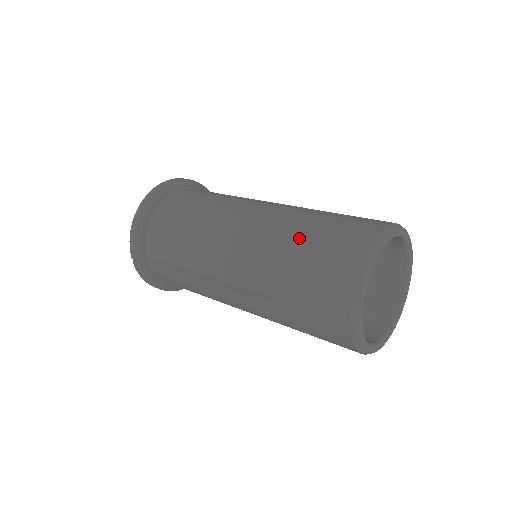
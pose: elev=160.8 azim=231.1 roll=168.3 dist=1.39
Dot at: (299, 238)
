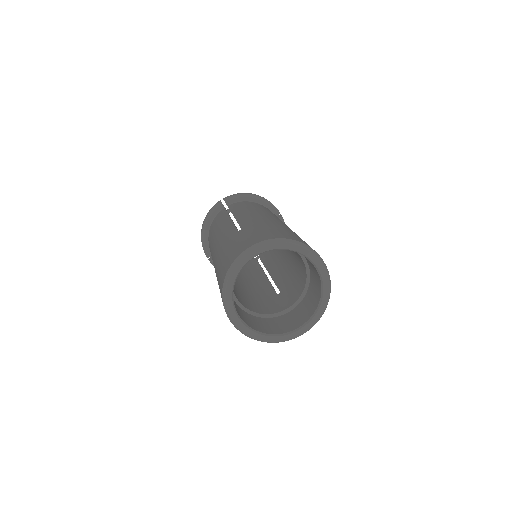
Dot at: (223, 252)
